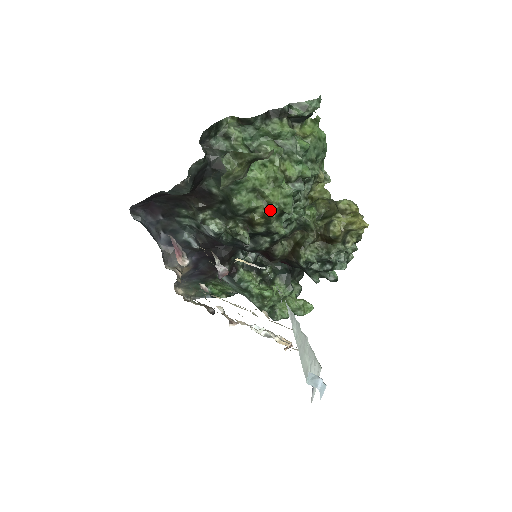
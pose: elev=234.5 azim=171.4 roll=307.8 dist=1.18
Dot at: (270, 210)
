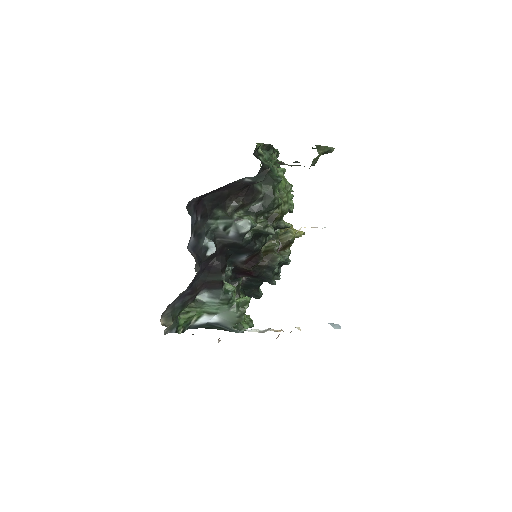
Dot at: (287, 207)
